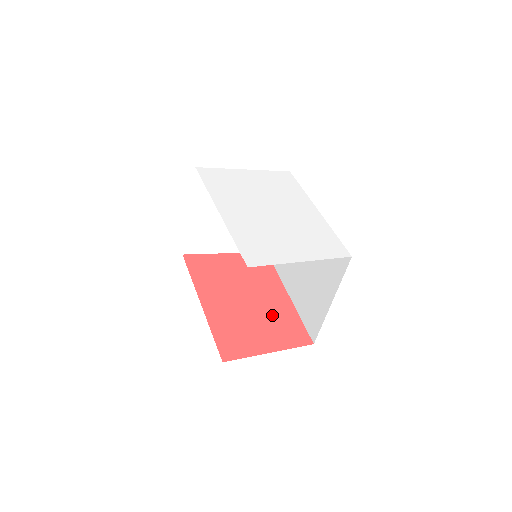
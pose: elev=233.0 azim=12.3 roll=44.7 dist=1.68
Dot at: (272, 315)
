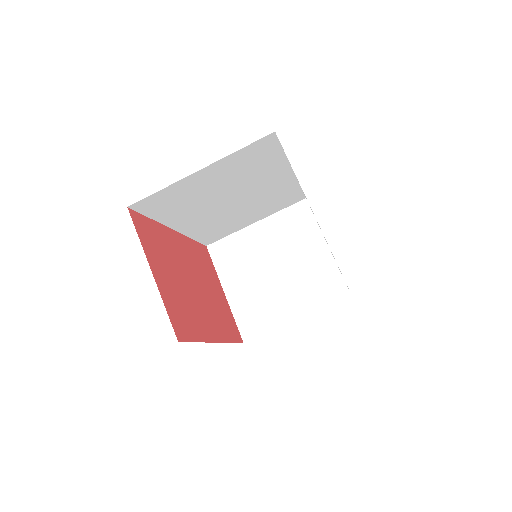
Dot at: (190, 304)
